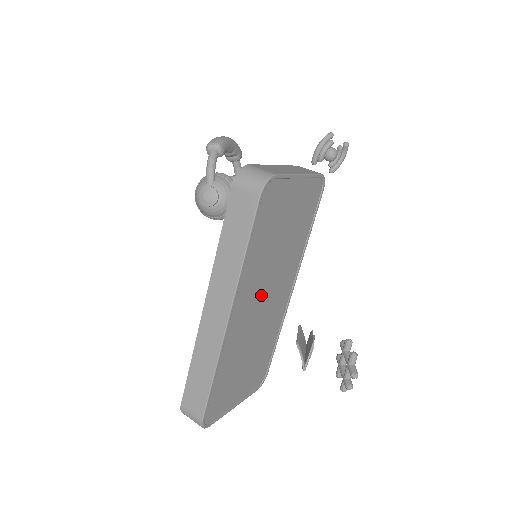
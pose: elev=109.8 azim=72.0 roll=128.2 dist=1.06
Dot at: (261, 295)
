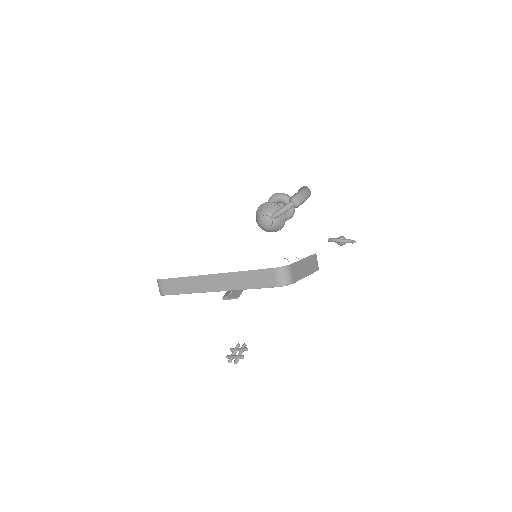
Dot at: occluded
